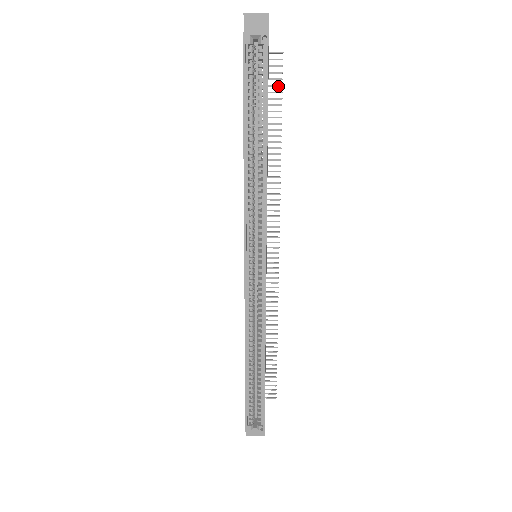
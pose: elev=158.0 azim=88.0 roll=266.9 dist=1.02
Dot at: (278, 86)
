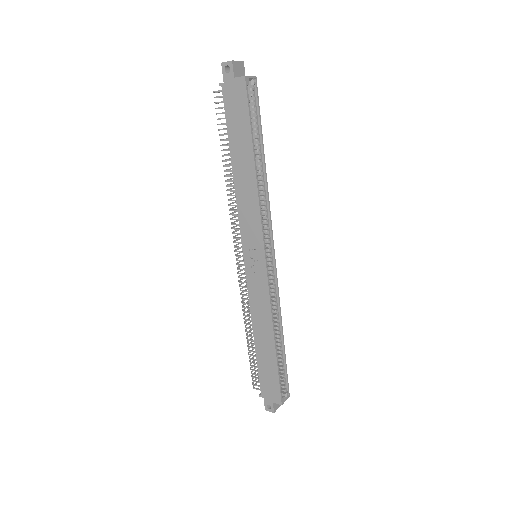
Dot at: occluded
